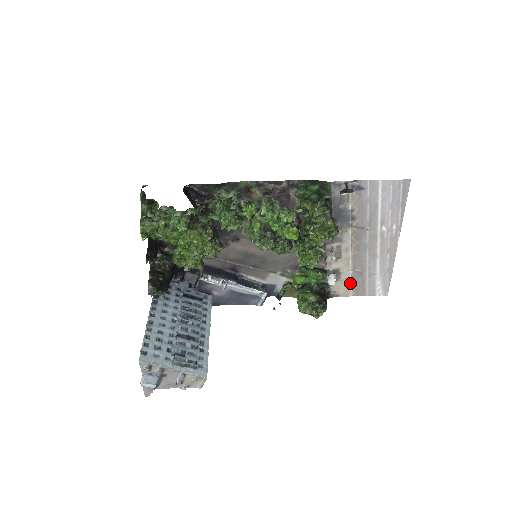
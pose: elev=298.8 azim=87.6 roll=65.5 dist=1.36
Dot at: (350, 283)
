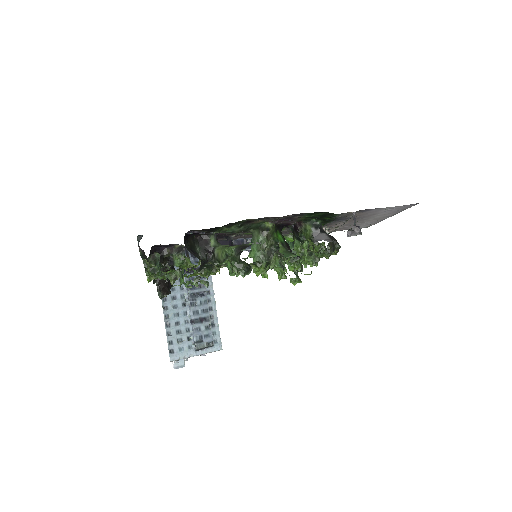
Dot at: occluded
